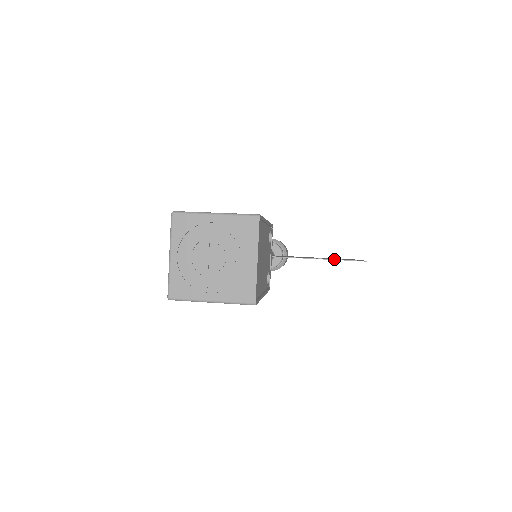
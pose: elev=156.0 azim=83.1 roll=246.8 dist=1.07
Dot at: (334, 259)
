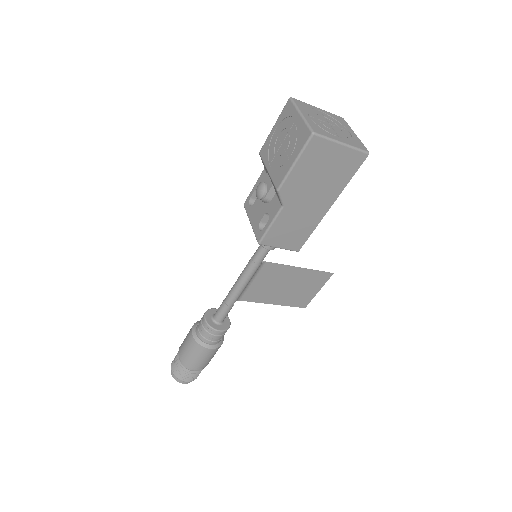
Dot at: (312, 269)
